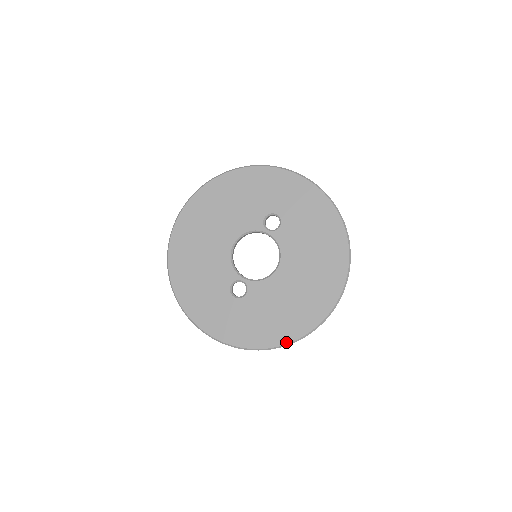
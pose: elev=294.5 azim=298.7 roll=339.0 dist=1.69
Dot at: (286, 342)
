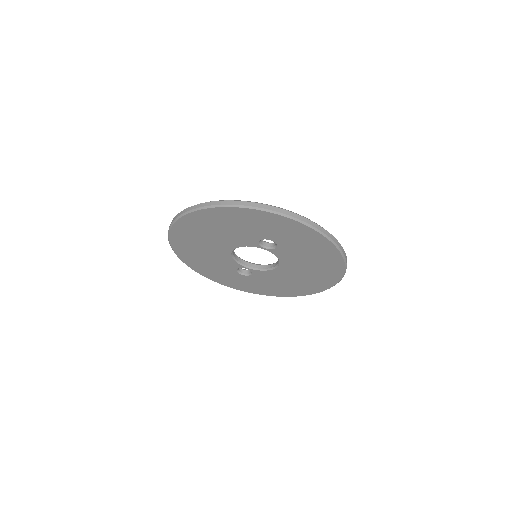
Dot at: (289, 296)
